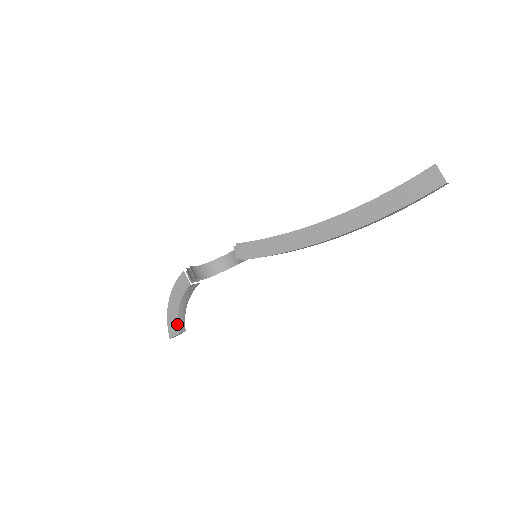
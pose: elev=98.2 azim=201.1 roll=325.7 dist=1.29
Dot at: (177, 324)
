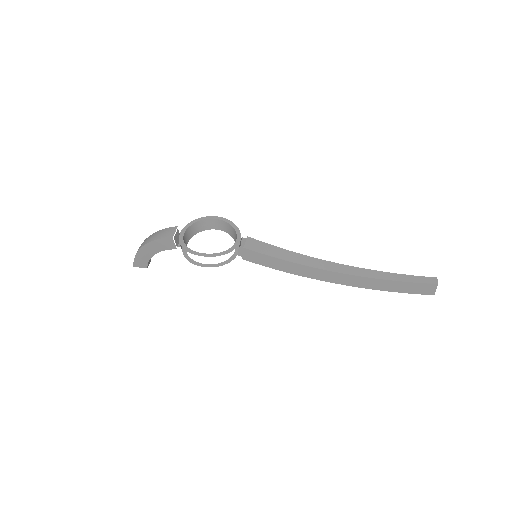
Dot at: (147, 263)
